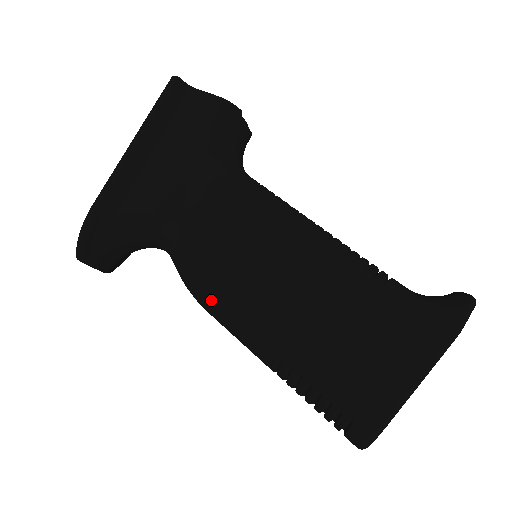
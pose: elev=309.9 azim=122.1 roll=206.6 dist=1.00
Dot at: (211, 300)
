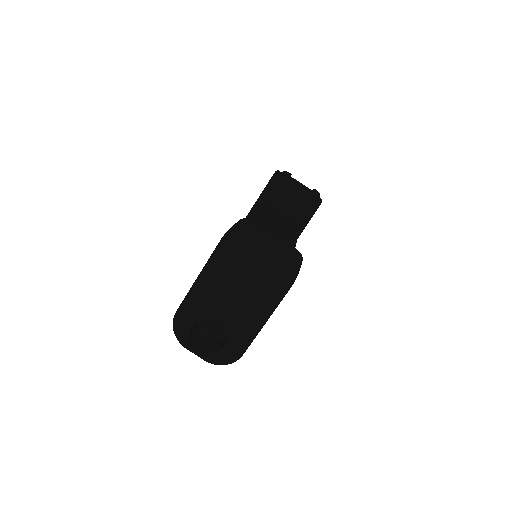
Dot at: occluded
